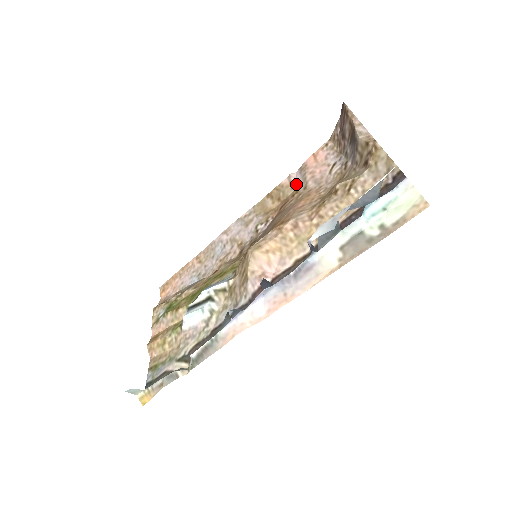
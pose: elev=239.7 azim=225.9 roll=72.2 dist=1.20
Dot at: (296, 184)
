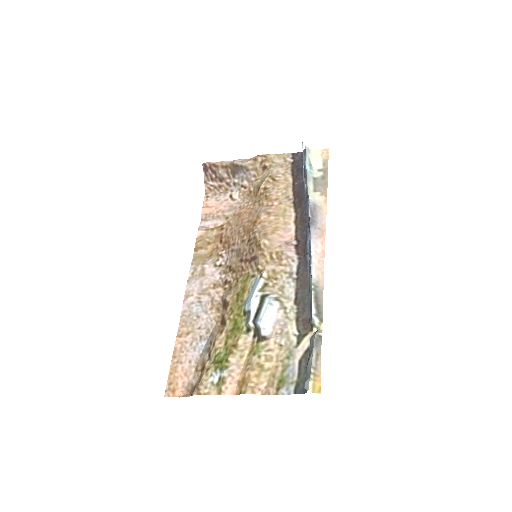
Dot at: (213, 226)
